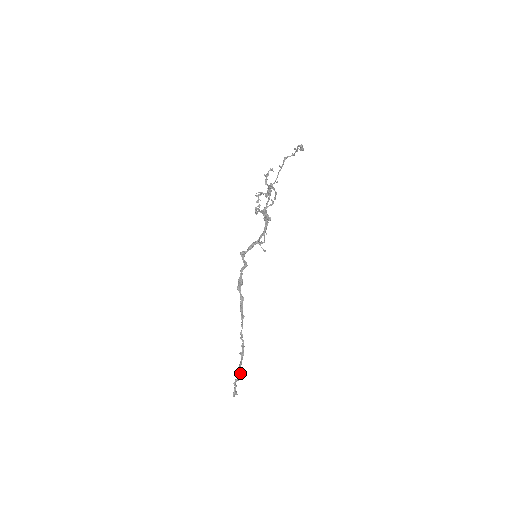
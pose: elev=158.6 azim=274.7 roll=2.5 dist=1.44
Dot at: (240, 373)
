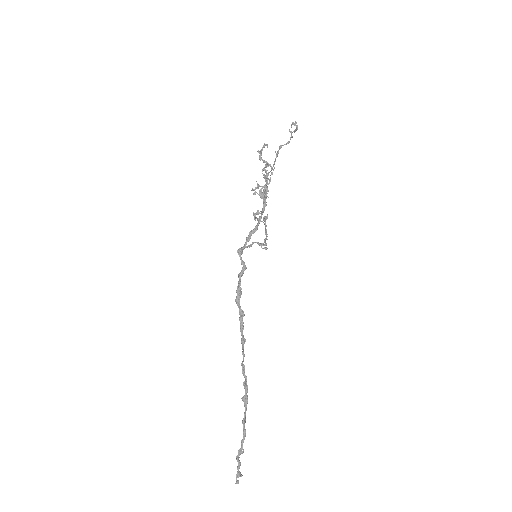
Dot at: (244, 435)
